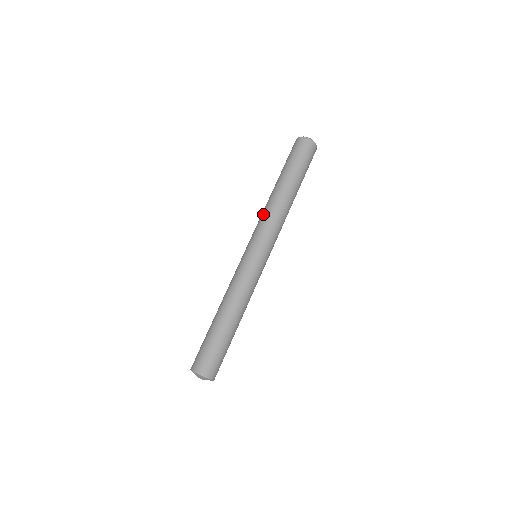
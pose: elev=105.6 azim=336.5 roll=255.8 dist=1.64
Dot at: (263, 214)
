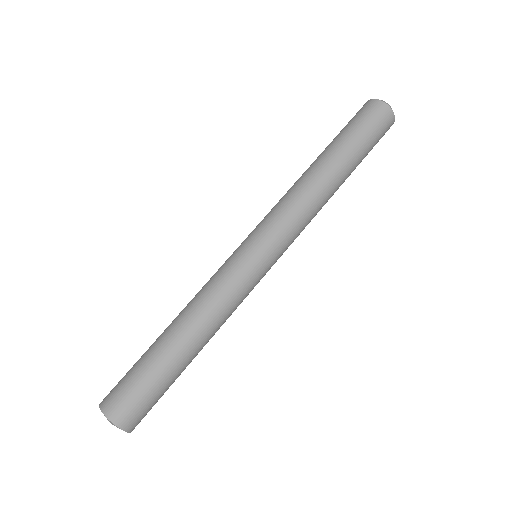
Dot at: (295, 199)
